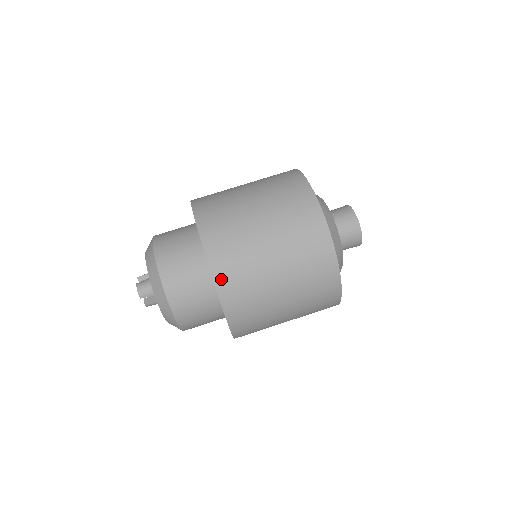
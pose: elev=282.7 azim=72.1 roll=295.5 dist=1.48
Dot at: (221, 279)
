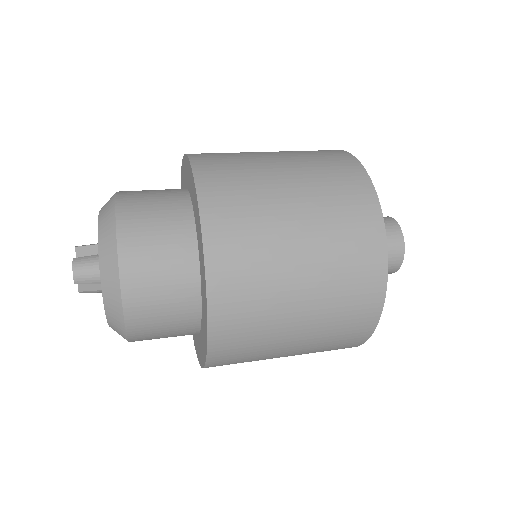
Dot at: occluded
